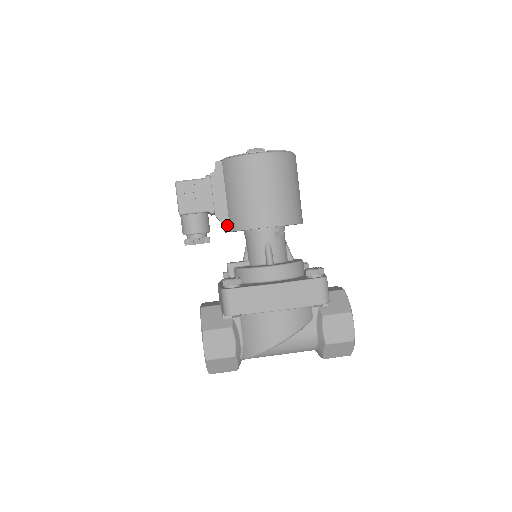
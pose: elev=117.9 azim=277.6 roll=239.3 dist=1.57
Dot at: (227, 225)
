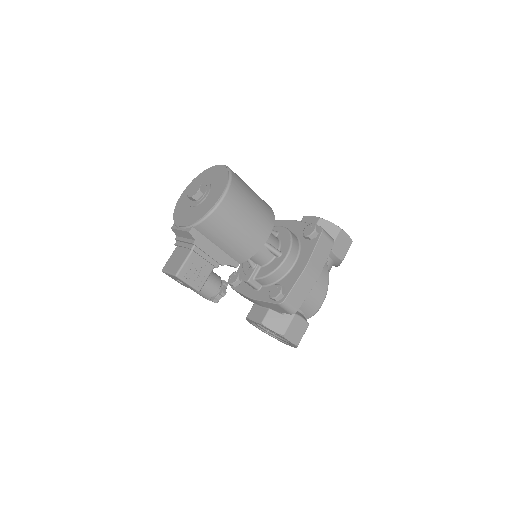
Dot at: (234, 262)
